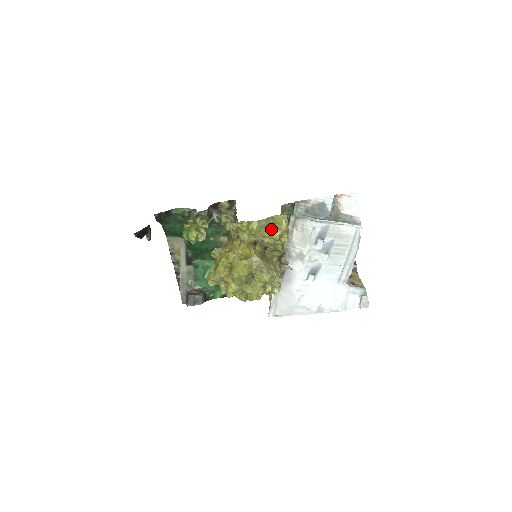
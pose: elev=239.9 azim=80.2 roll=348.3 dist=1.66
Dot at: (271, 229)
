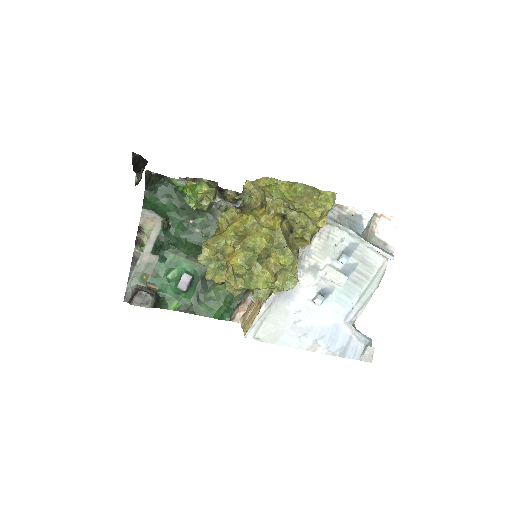
Dot at: (313, 203)
